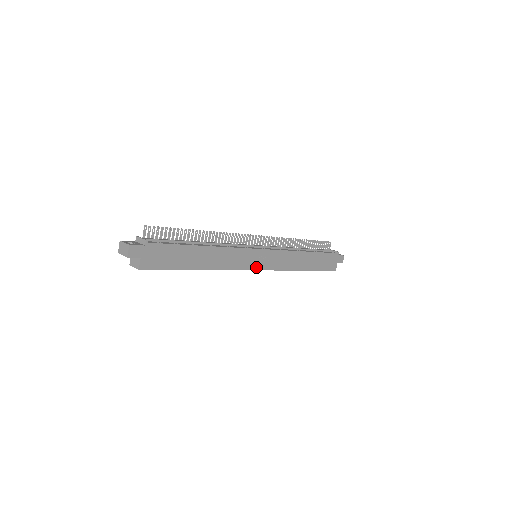
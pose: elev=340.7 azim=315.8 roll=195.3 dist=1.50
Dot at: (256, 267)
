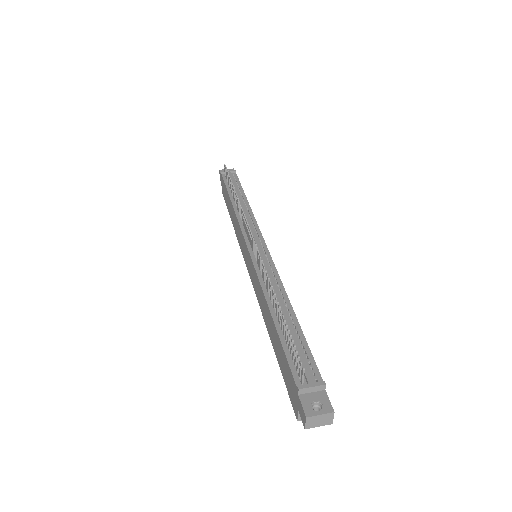
Dot at: occluded
